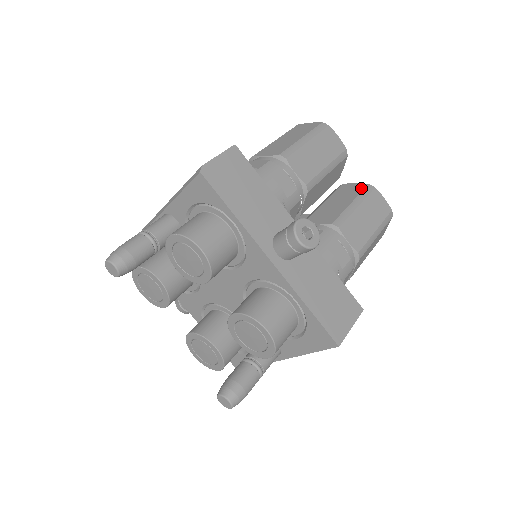
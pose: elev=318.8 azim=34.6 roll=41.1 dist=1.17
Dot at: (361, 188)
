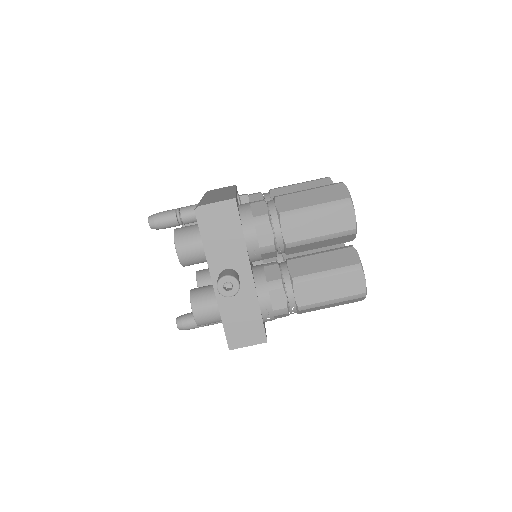
Dot at: (351, 262)
